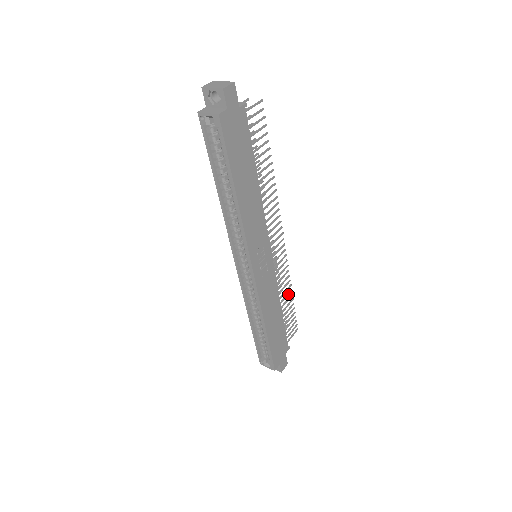
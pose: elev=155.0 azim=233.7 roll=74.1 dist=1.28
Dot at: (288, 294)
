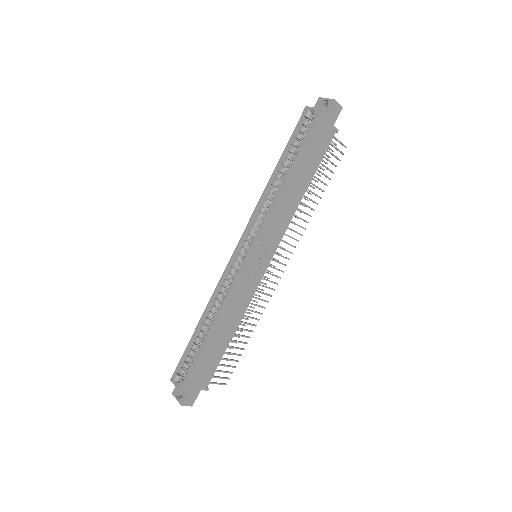
Dot at: (248, 330)
